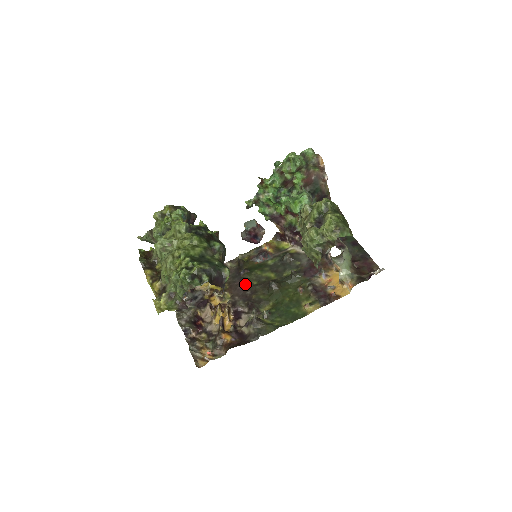
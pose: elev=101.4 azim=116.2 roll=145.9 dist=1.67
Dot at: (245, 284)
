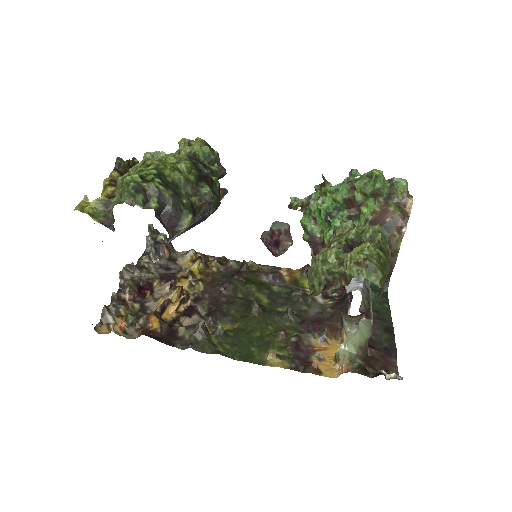
Dot at: (228, 288)
